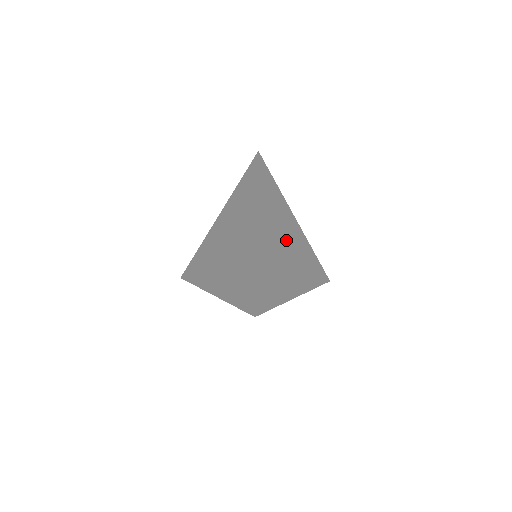
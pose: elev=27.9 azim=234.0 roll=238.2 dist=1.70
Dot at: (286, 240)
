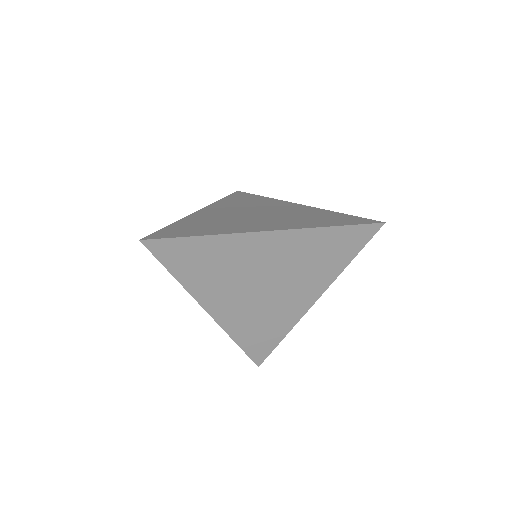
Dot at: occluded
